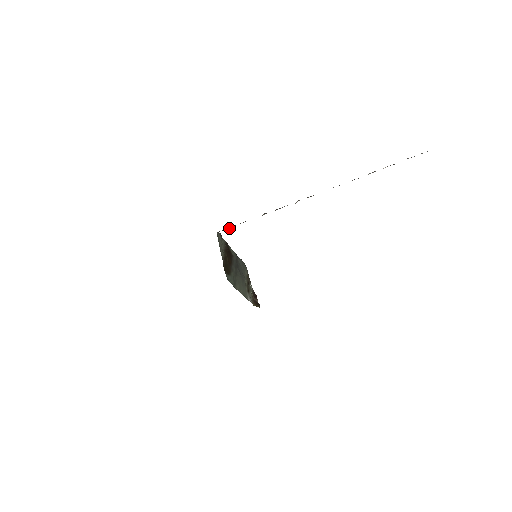
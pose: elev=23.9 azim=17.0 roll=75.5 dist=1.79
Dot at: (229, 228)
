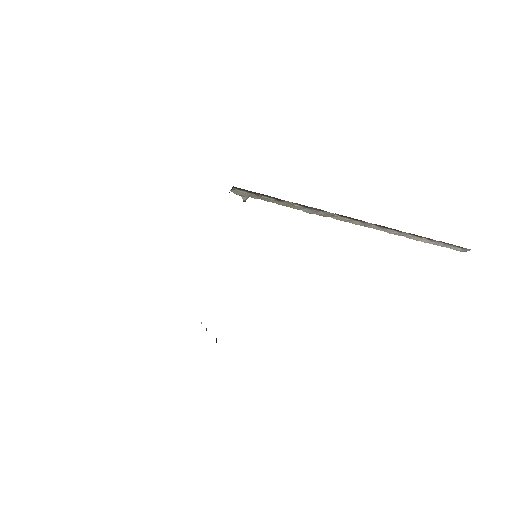
Dot at: (243, 198)
